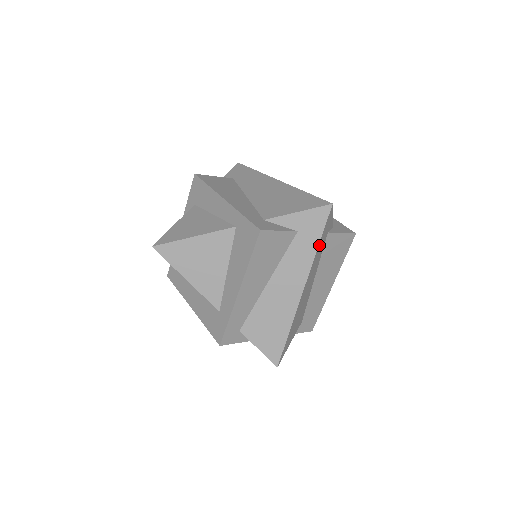
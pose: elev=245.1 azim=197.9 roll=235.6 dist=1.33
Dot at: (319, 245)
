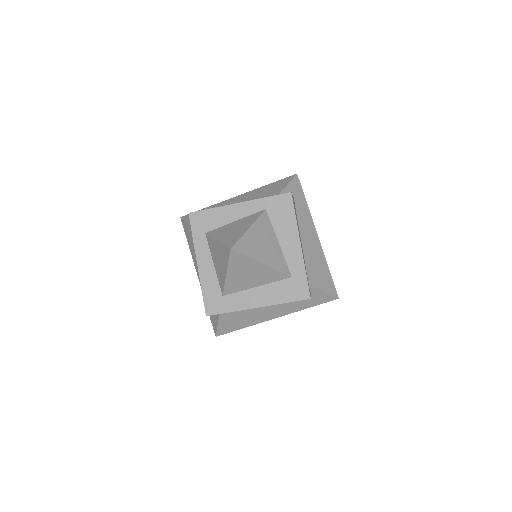
Dot at: (305, 204)
